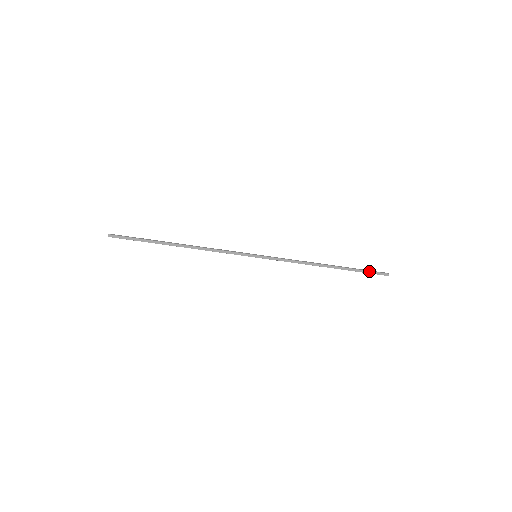
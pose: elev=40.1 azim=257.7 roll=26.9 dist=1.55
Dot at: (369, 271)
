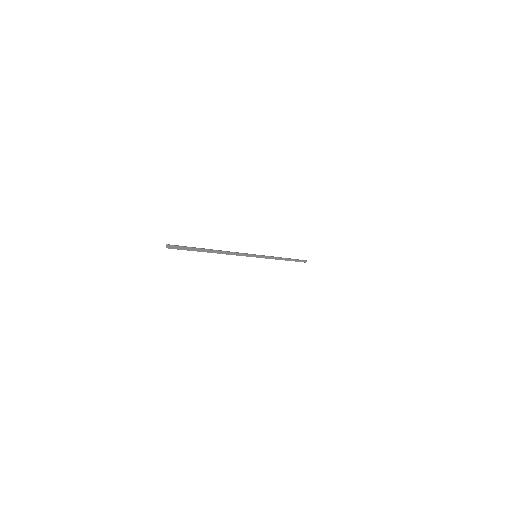
Dot at: (300, 260)
